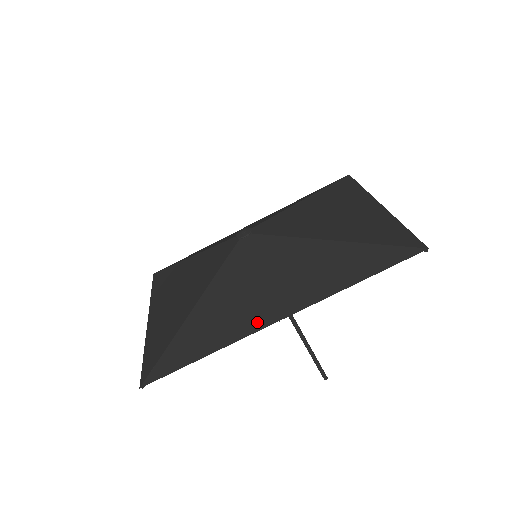
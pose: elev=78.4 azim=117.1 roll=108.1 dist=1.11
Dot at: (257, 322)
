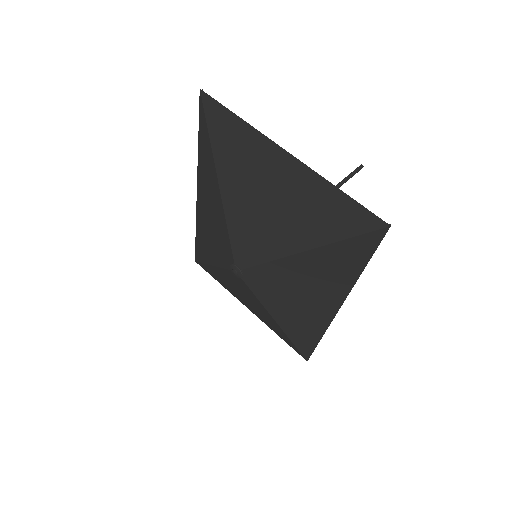
Dot at: (325, 317)
